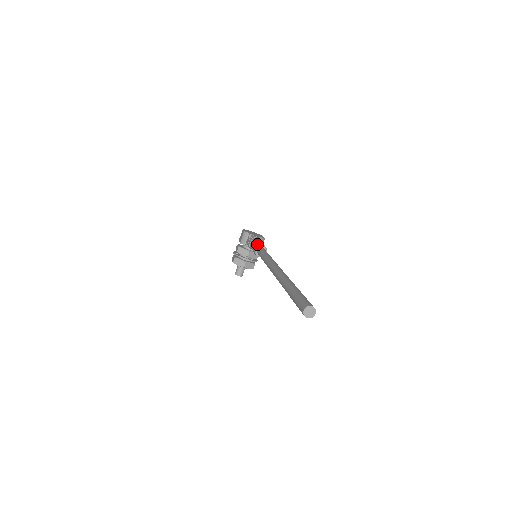
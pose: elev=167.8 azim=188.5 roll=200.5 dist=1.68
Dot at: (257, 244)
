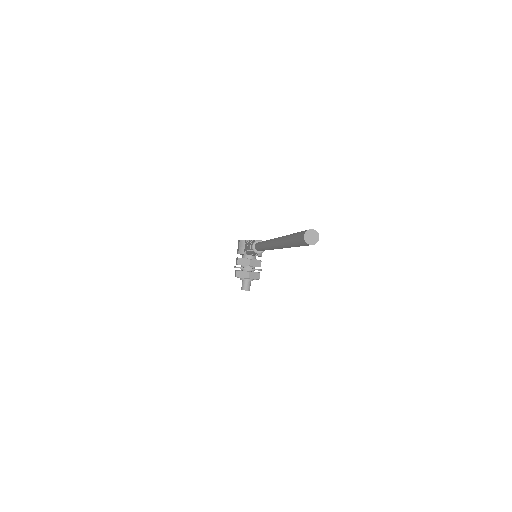
Dot at: (253, 241)
